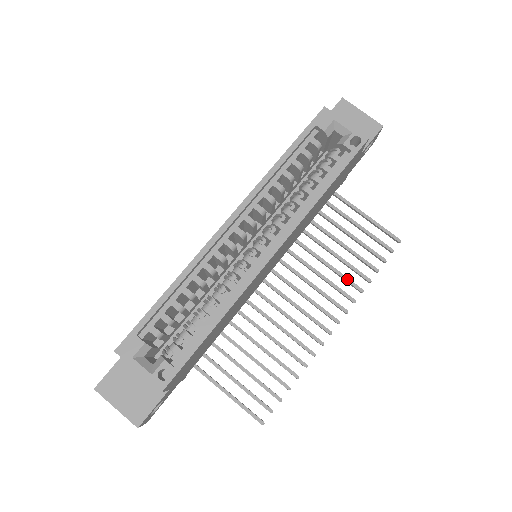
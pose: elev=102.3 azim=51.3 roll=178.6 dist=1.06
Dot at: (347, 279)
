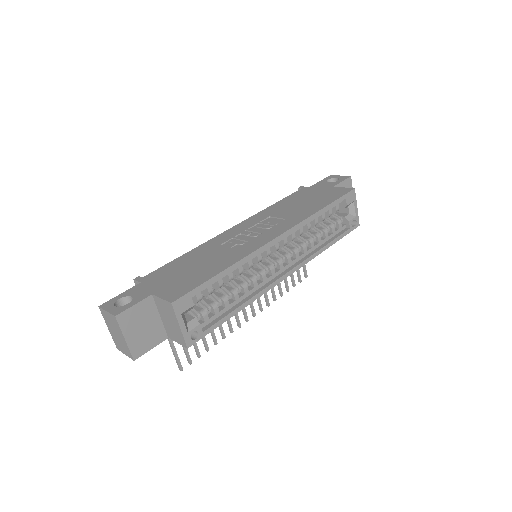
Dot at: (273, 288)
